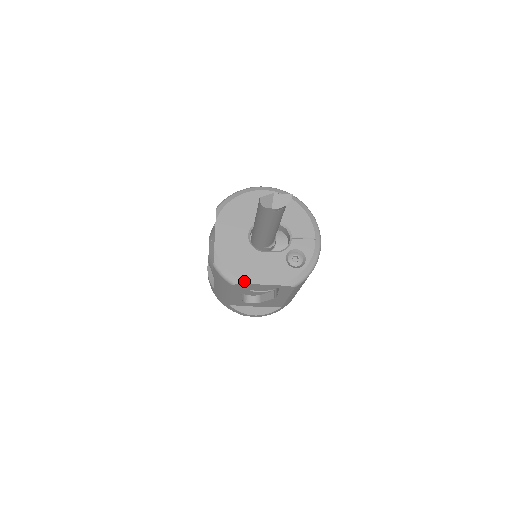
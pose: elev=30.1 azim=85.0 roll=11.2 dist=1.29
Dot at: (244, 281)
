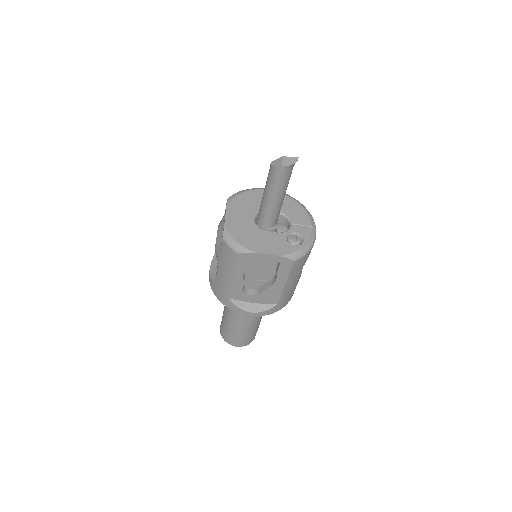
Dot at: (250, 250)
